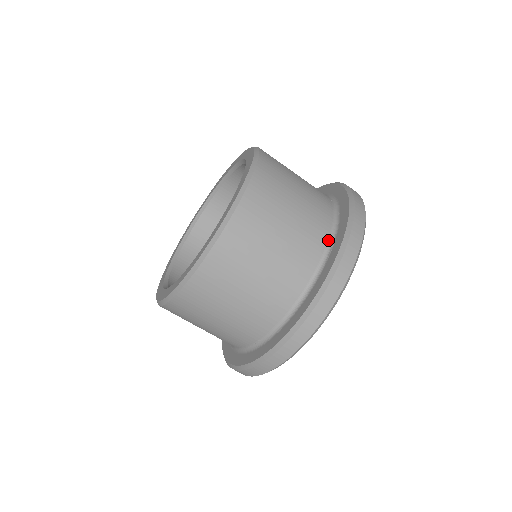
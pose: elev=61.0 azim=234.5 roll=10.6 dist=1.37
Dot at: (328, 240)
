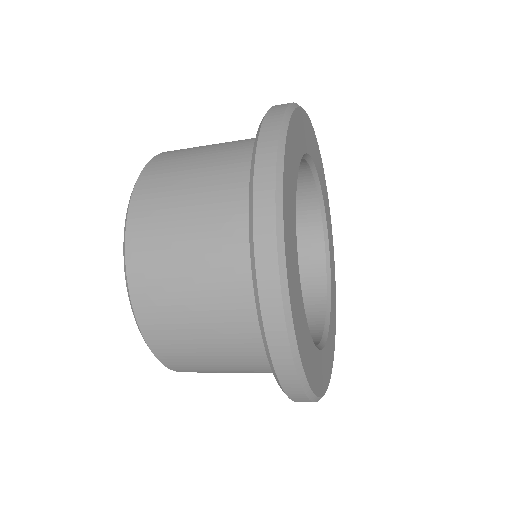
Dot at: occluded
